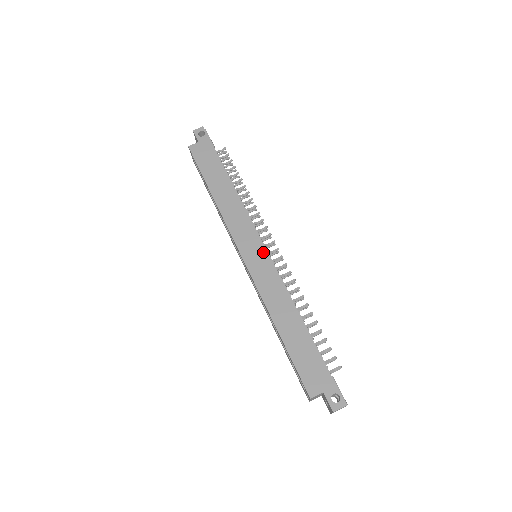
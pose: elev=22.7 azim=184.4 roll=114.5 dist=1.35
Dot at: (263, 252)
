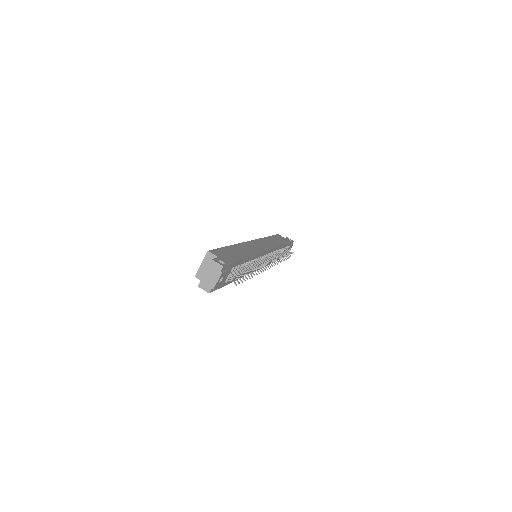
Dot at: (265, 249)
